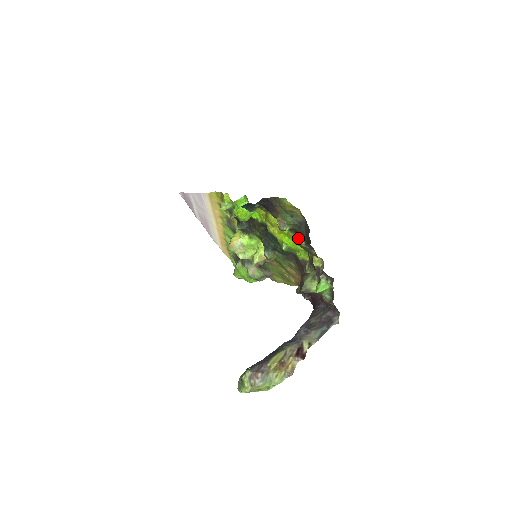
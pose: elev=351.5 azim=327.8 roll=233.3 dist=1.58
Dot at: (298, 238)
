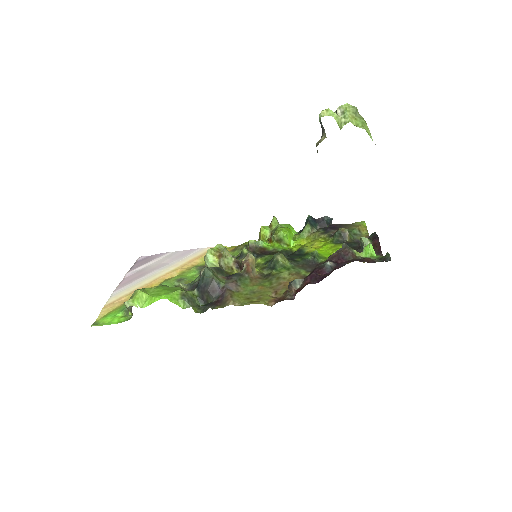
Dot at: occluded
